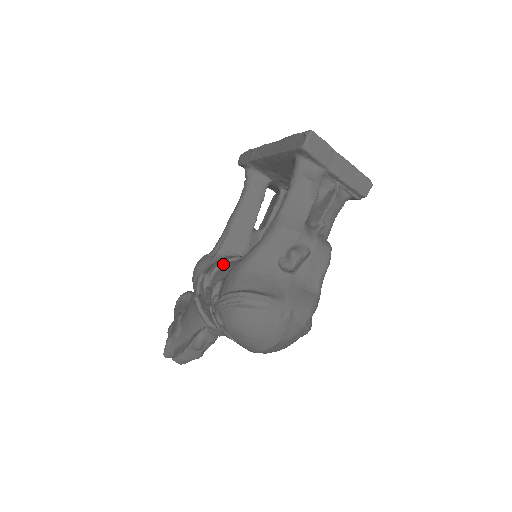
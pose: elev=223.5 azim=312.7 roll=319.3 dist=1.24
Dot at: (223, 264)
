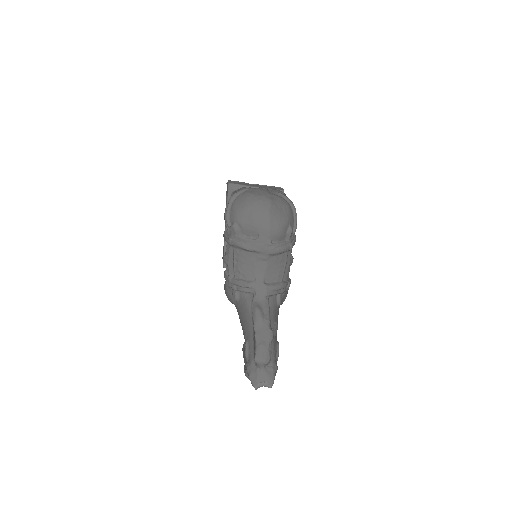
Dot at: occluded
